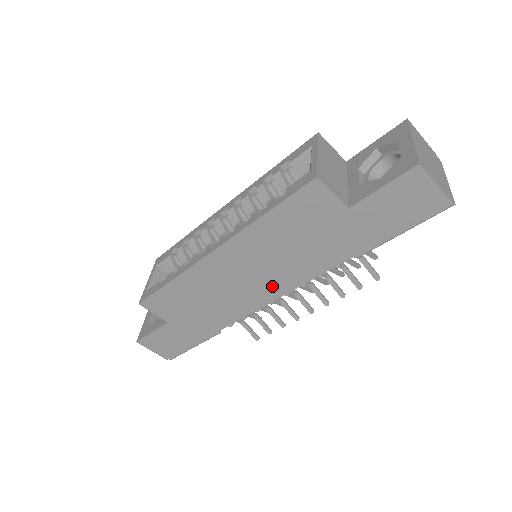
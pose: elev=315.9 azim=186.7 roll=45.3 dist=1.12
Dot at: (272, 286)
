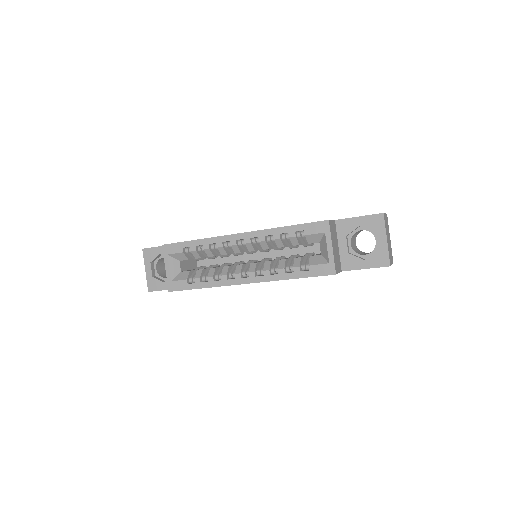
Dot at: occluded
